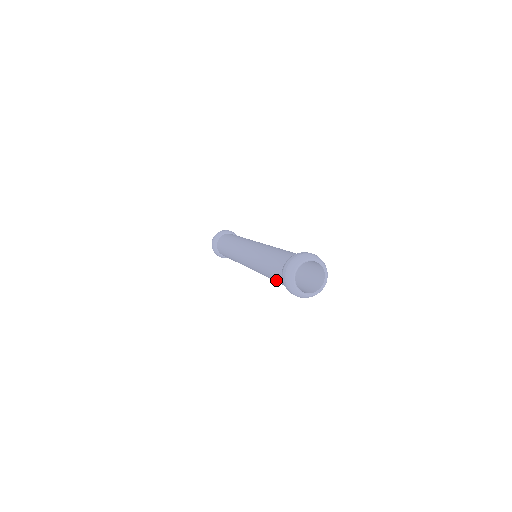
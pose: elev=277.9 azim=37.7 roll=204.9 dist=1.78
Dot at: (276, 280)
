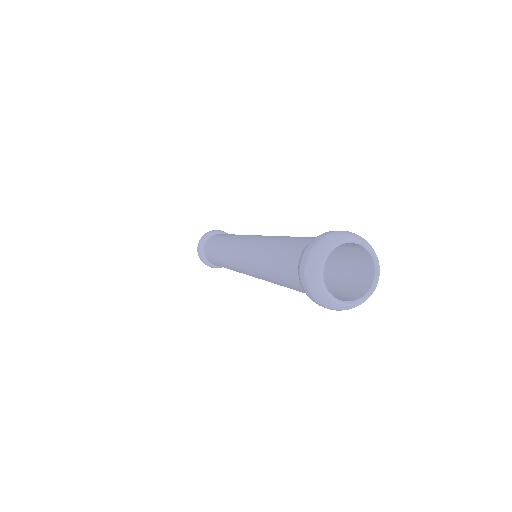
Dot at: occluded
